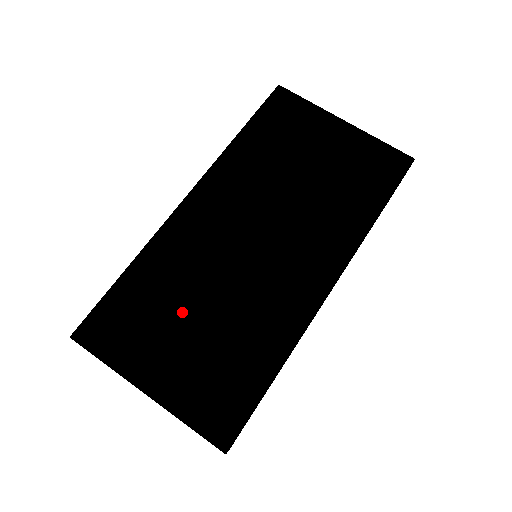
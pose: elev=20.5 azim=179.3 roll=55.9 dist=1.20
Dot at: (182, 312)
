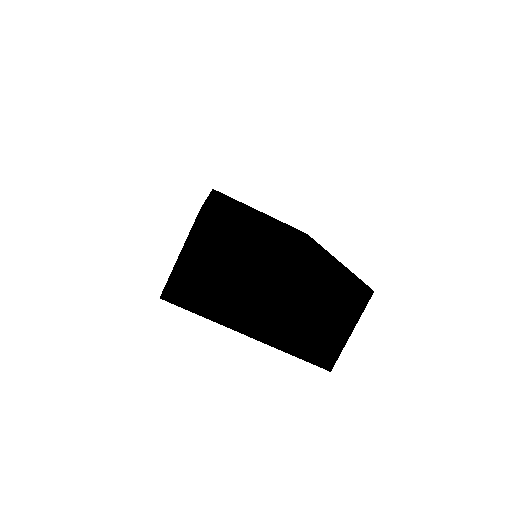
Dot at: occluded
